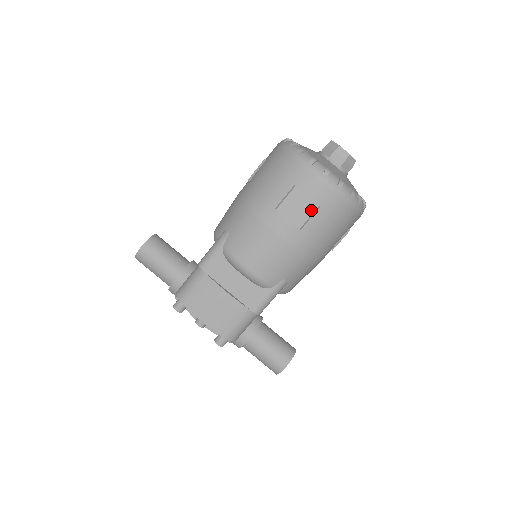
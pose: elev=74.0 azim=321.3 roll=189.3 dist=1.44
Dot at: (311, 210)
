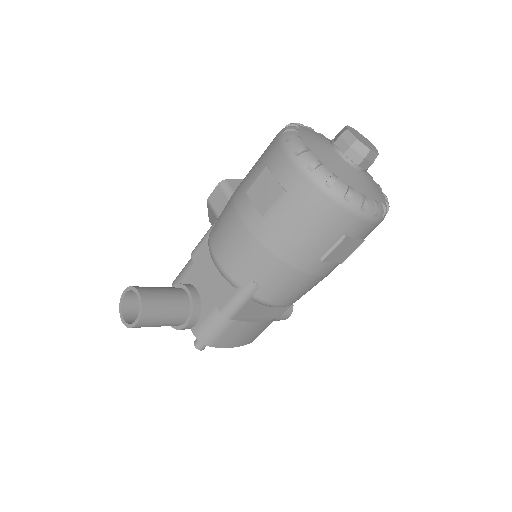
Dot at: (356, 247)
